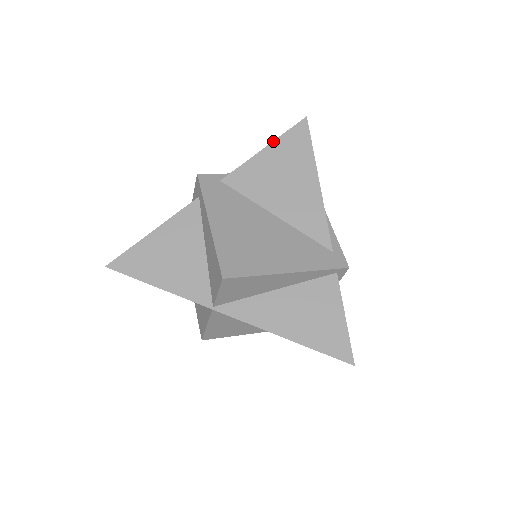
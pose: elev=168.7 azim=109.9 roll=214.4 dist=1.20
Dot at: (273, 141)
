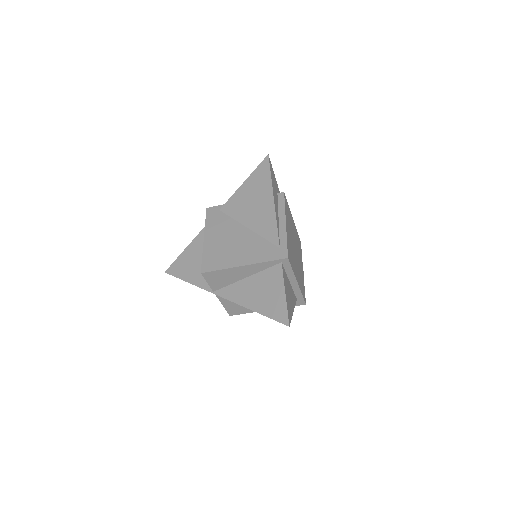
Dot at: (248, 177)
